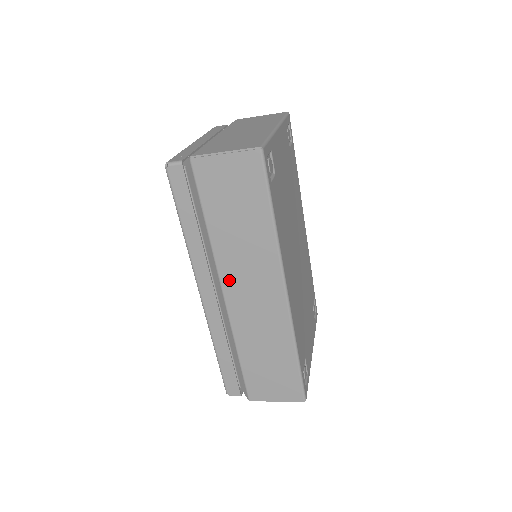
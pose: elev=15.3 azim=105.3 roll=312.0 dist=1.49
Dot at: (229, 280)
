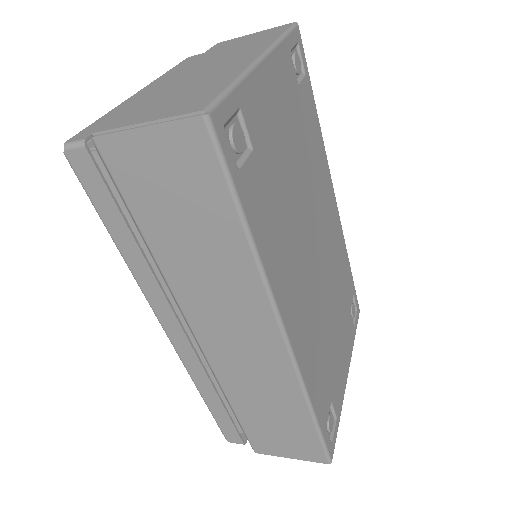
Dot at: (197, 317)
